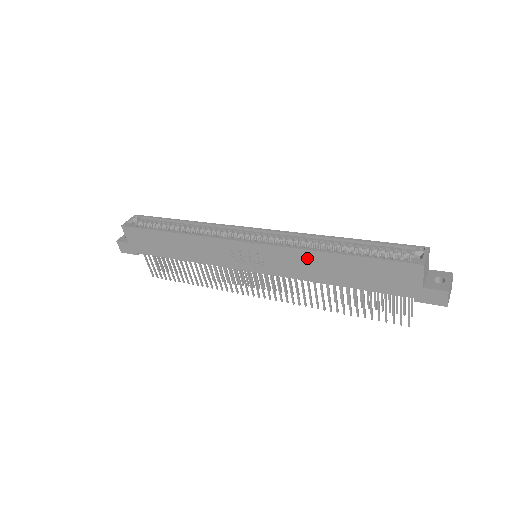
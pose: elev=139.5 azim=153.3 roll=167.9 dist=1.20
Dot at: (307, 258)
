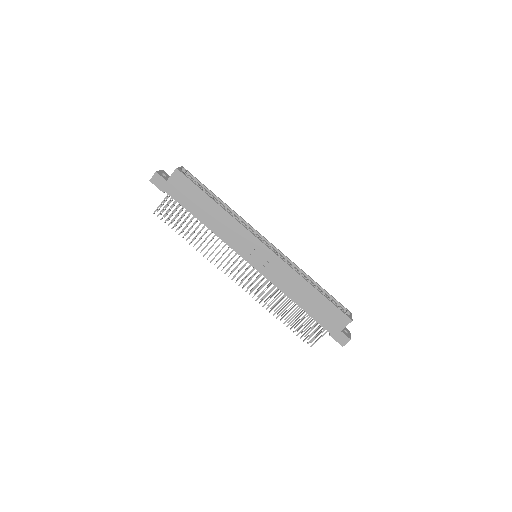
Dot at: (295, 279)
